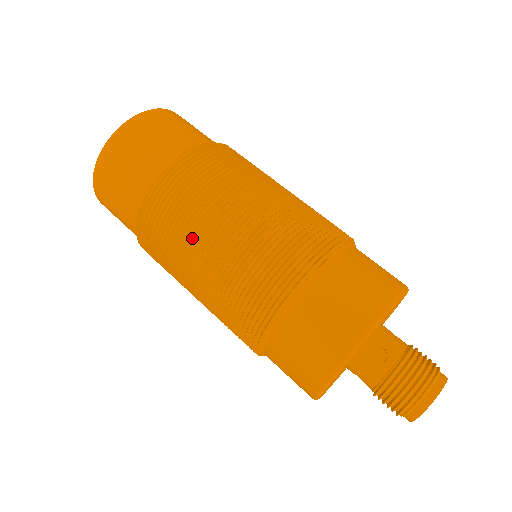
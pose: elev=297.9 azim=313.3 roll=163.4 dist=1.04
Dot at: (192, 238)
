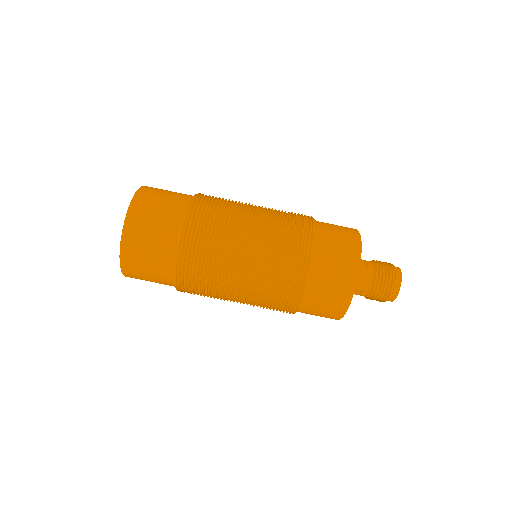
Dot at: (232, 239)
